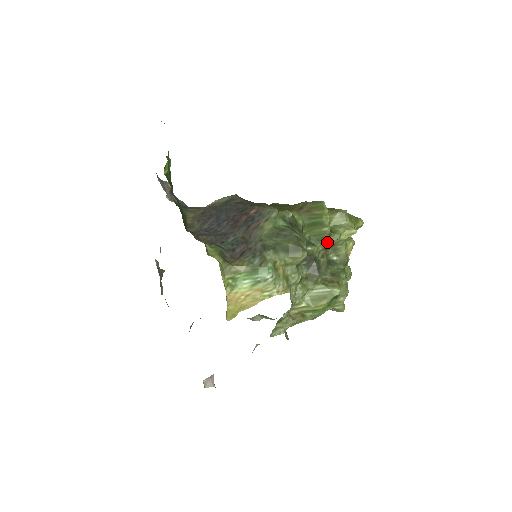
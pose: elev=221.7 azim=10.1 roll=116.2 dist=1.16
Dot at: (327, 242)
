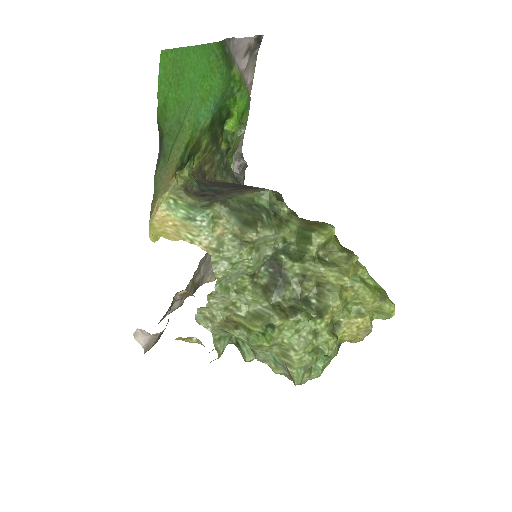
Dot at: (308, 268)
